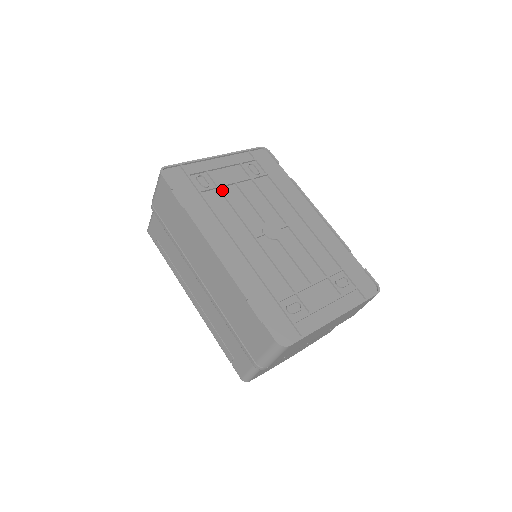
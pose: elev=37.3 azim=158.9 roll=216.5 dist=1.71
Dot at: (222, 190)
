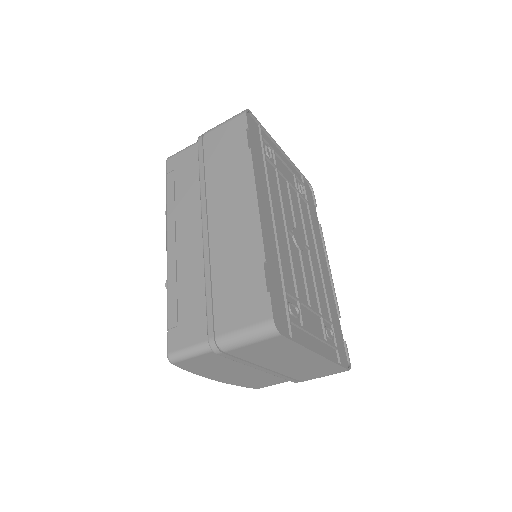
Dot at: occluded
